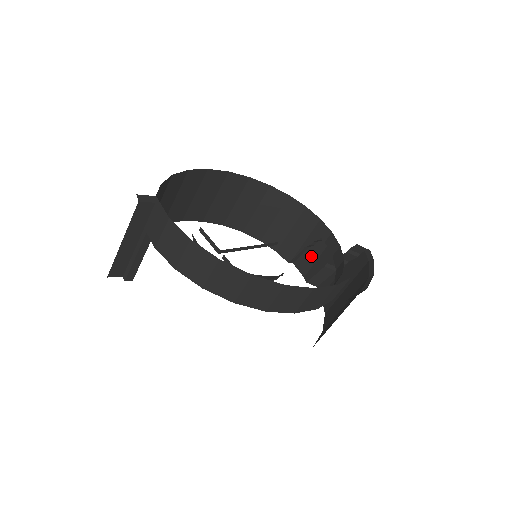
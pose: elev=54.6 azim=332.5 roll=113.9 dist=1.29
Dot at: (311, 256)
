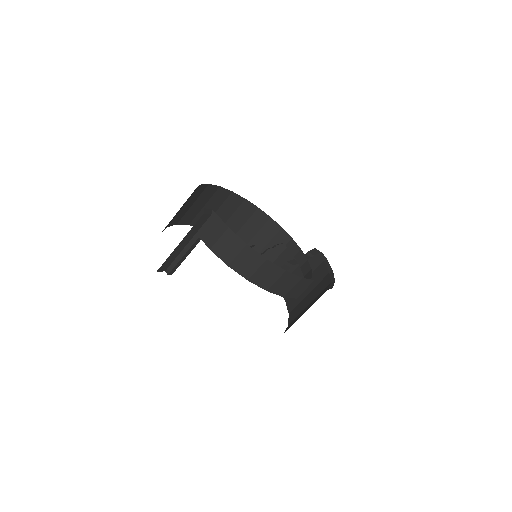
Dot at: (271, 256)
